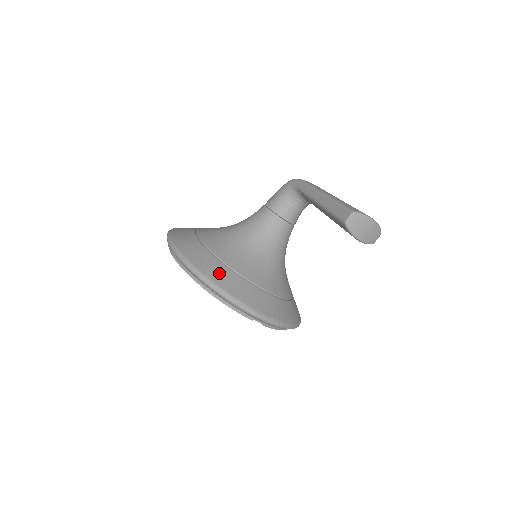
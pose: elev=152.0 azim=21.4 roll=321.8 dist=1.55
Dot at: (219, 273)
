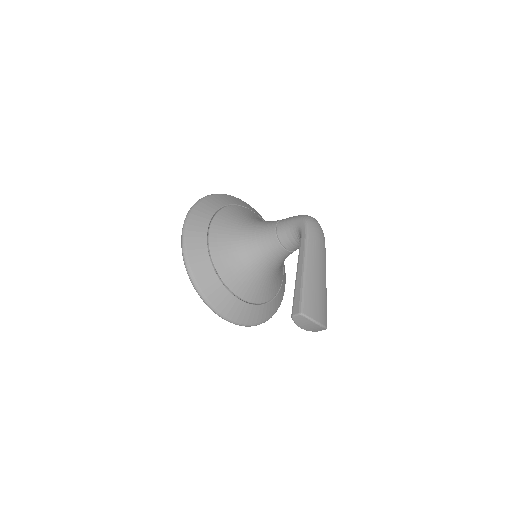
Dot at: (205, 275)
